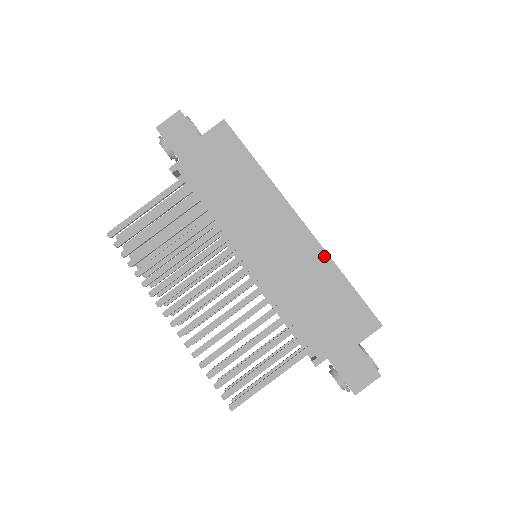
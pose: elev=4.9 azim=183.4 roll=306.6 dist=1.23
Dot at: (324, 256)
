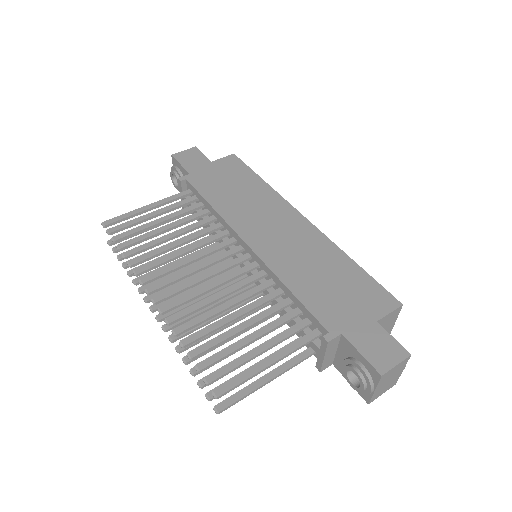
Dot at: (330, 244)
